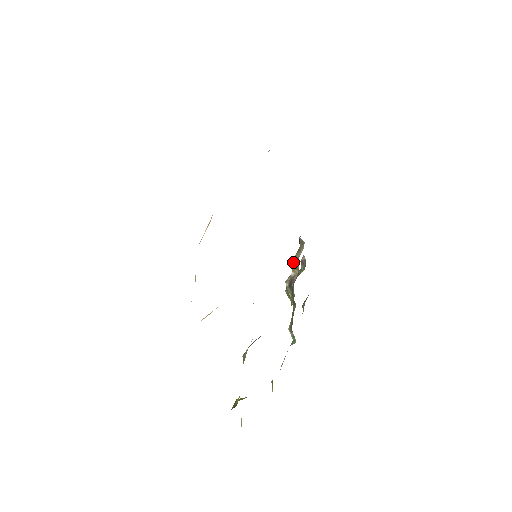
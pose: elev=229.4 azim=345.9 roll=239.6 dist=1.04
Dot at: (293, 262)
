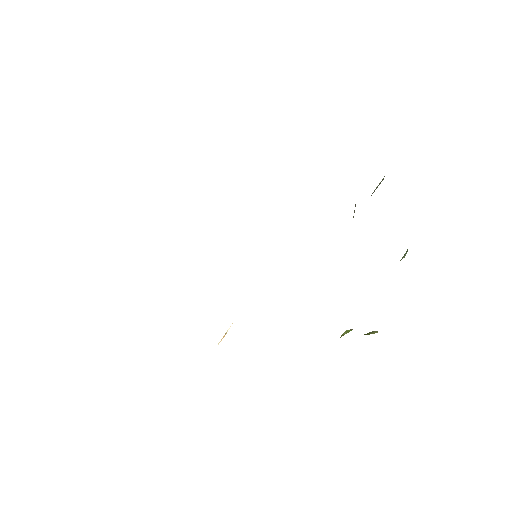
Dot at: occluded
